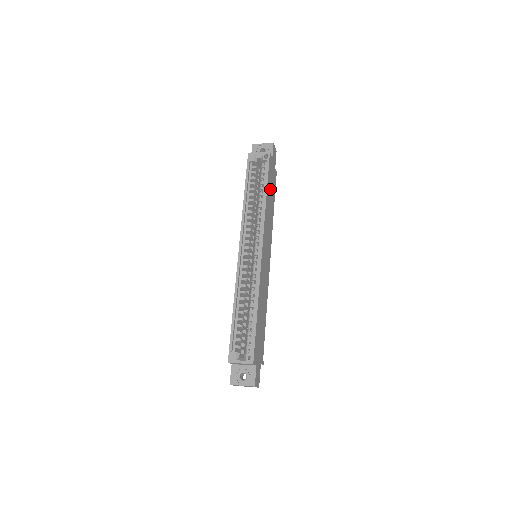
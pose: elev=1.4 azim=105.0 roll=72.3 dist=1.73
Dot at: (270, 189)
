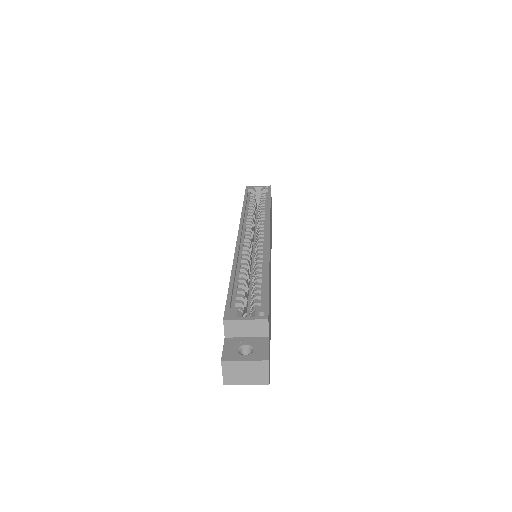
Dot at: occluded
